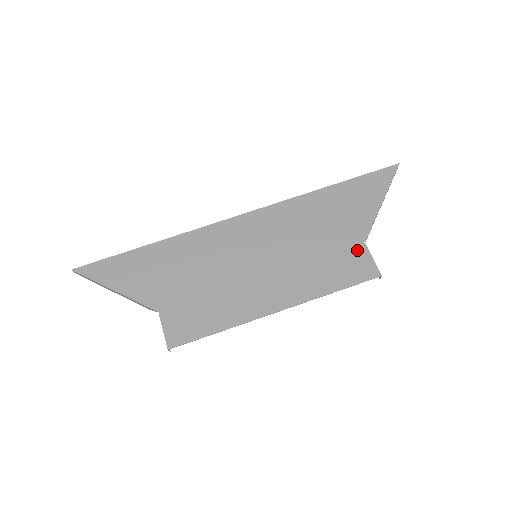
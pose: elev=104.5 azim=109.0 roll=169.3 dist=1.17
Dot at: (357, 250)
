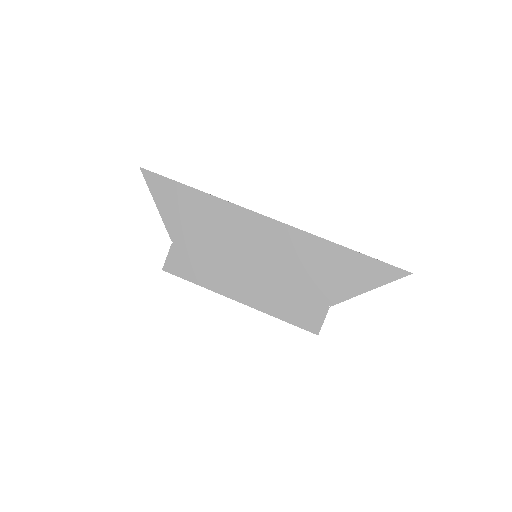
Dot at: (320, 307)
